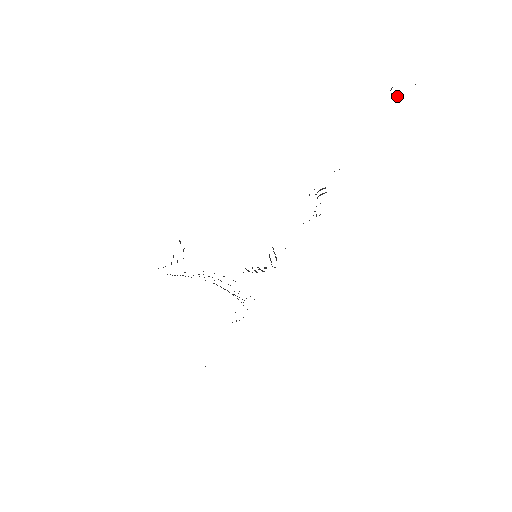
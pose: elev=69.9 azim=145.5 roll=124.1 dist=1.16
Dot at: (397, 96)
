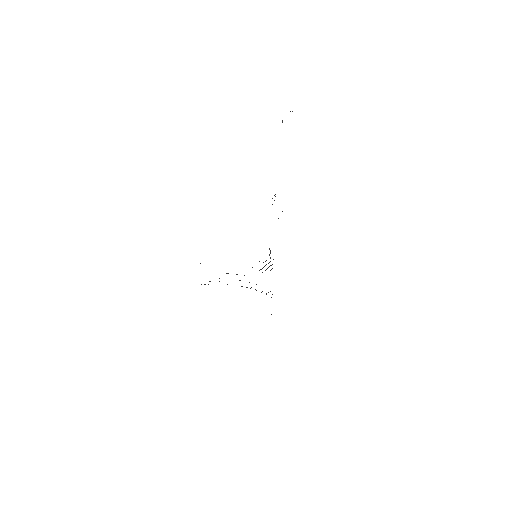
Dot at: occluded
